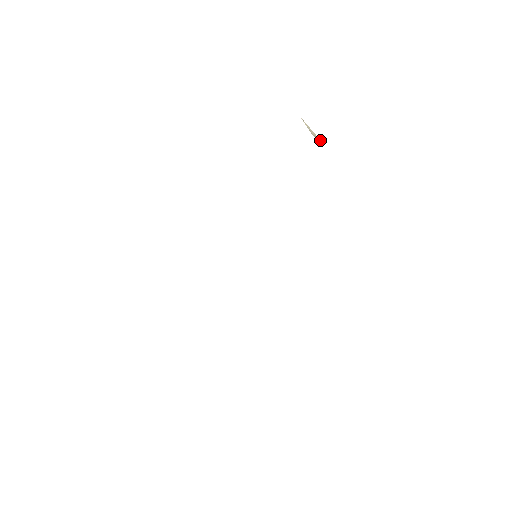
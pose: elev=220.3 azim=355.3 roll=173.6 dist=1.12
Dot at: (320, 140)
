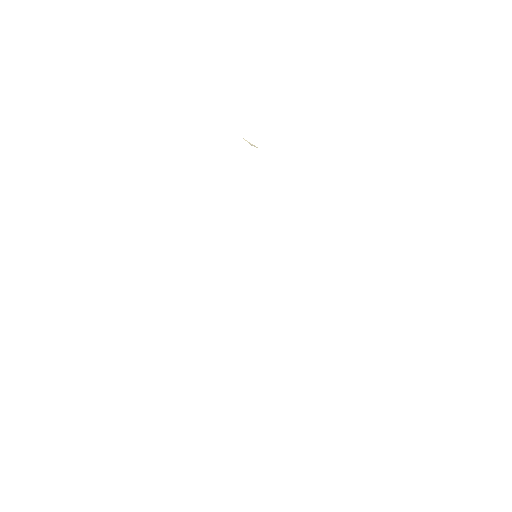
Dot at: (257, 147)
